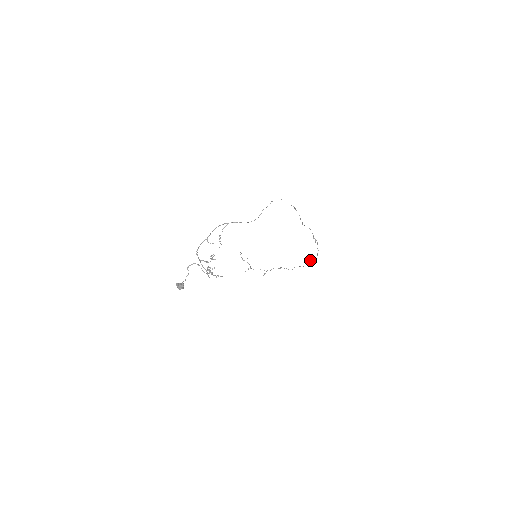
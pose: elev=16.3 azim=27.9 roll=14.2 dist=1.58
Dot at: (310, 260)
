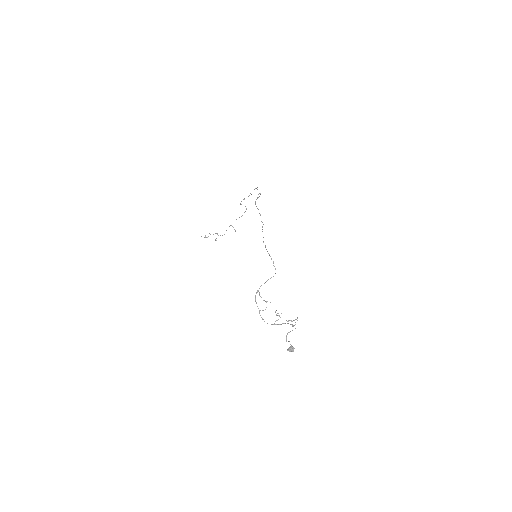
Dot at: occluded
